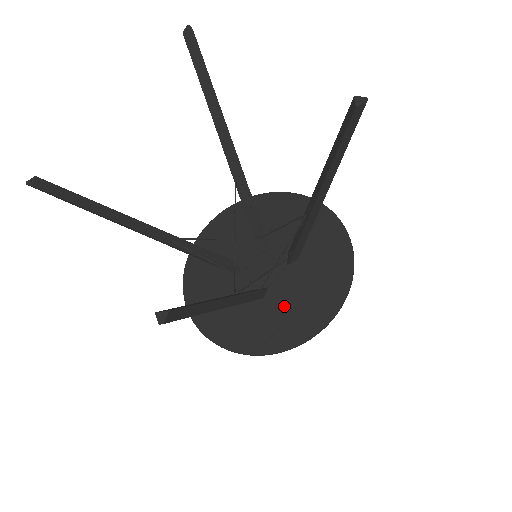
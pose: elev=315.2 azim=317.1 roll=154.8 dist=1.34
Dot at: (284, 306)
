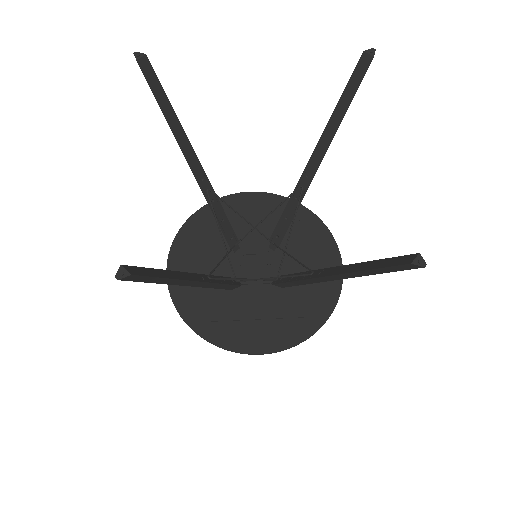
Dot at: occluded
